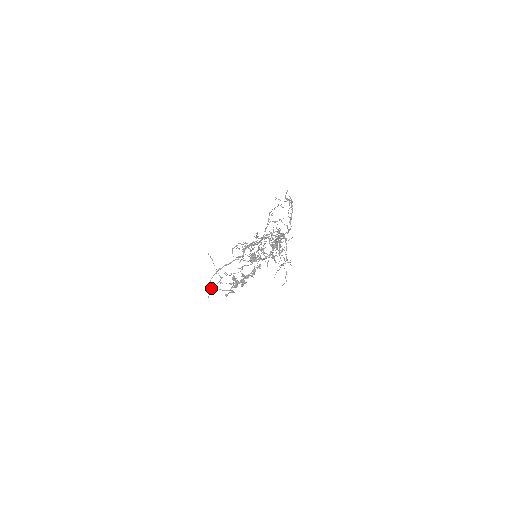
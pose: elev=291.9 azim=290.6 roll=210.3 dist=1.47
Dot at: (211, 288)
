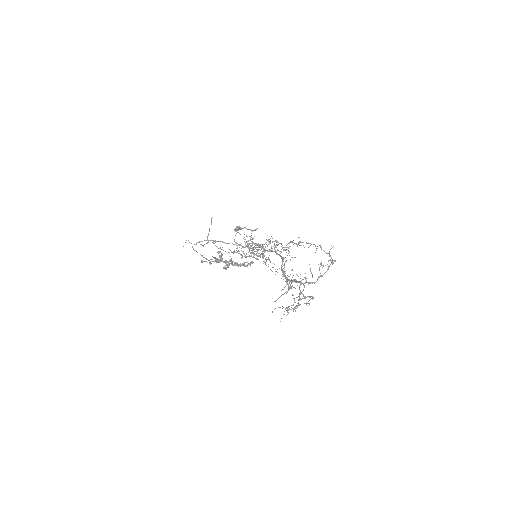
Dot at: (193, 248)
